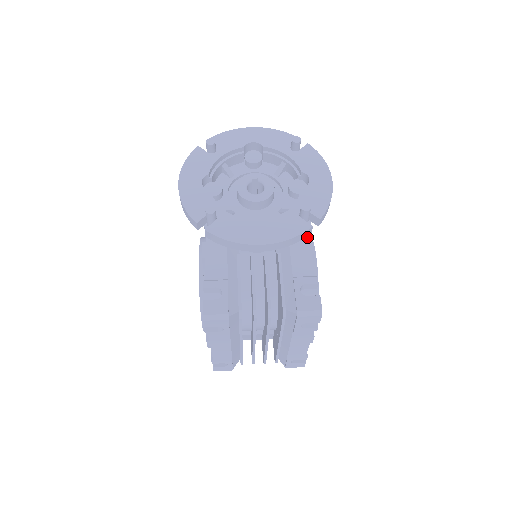
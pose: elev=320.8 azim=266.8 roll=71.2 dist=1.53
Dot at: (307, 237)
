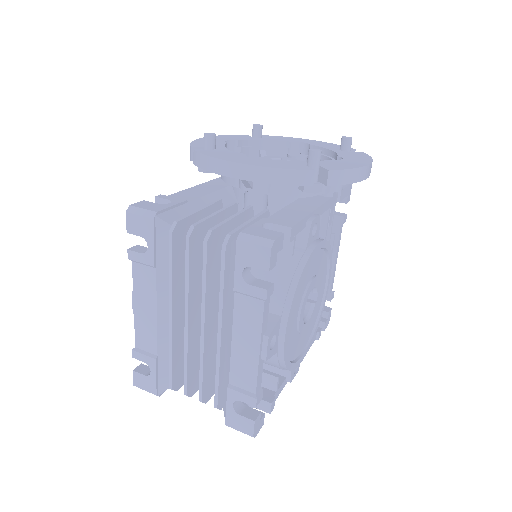
Dot at: (312, 209)
